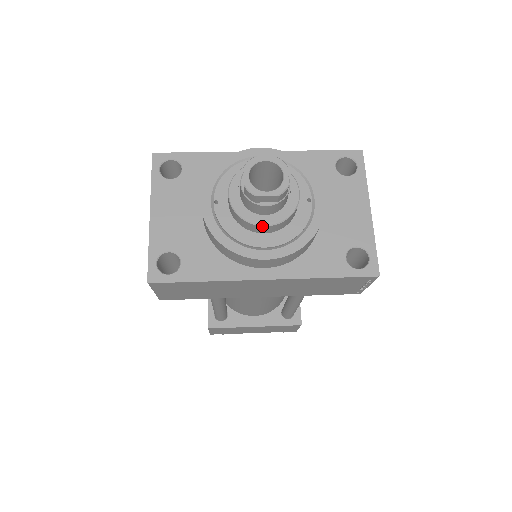
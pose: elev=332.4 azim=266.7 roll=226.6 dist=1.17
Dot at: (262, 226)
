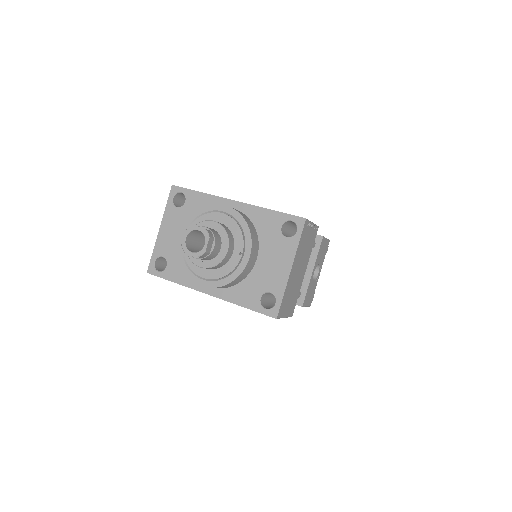
Dot at: (198, 266)
